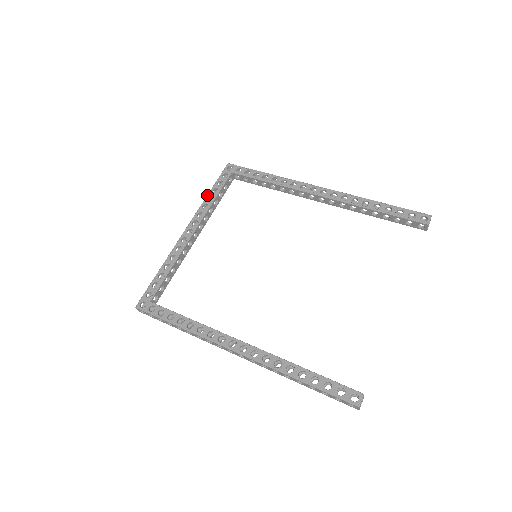
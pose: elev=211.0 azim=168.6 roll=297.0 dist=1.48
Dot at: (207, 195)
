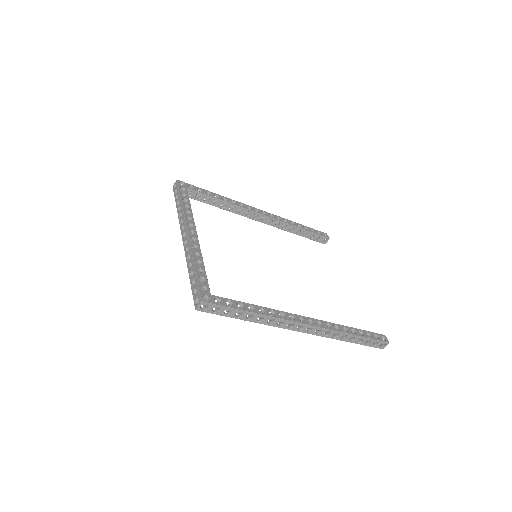
Dot at: (182, 203)
